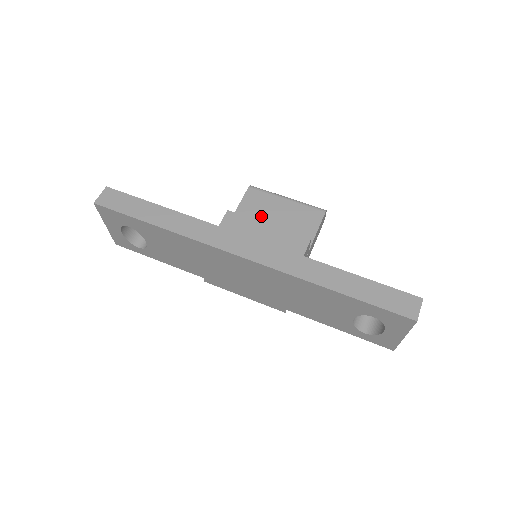
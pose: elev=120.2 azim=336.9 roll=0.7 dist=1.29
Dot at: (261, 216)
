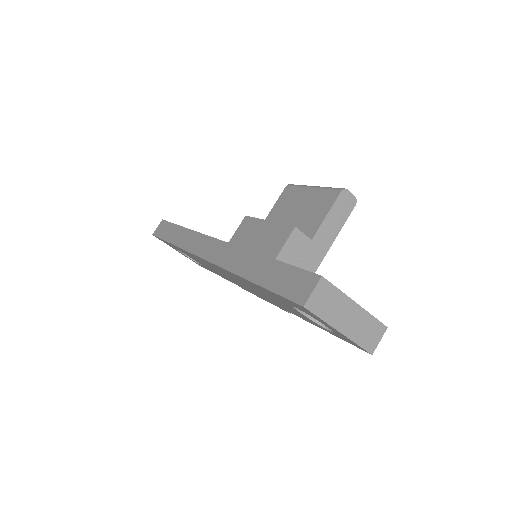
Dot at: (285, 214)
